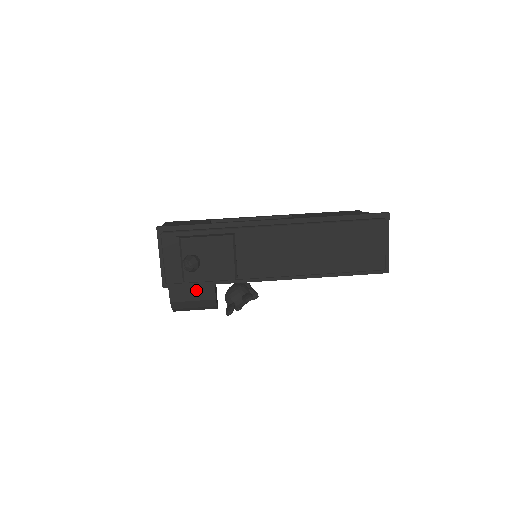
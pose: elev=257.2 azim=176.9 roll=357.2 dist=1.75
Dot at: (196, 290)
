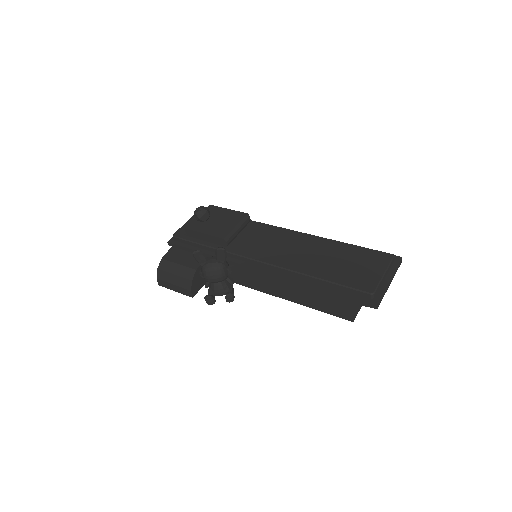
Dot at: (188, 257)
